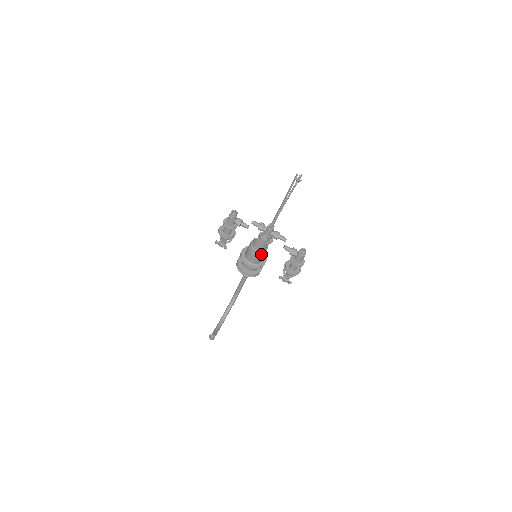
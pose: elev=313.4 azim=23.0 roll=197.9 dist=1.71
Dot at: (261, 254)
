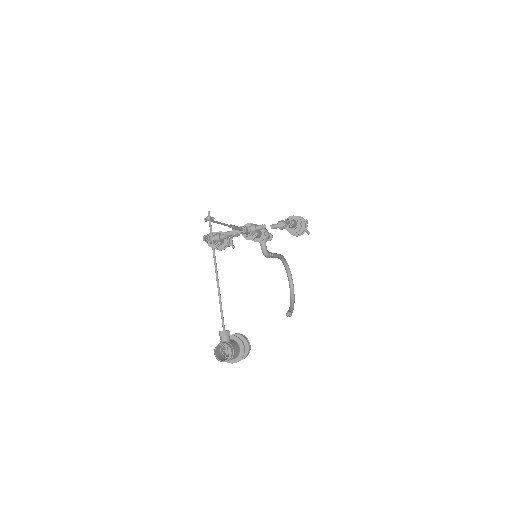
Dot at: (230, 358)
